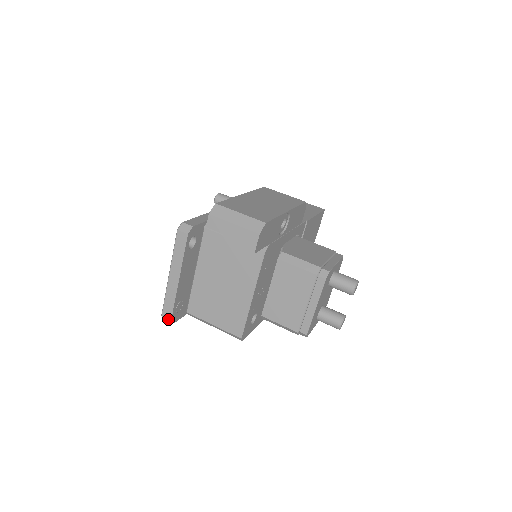
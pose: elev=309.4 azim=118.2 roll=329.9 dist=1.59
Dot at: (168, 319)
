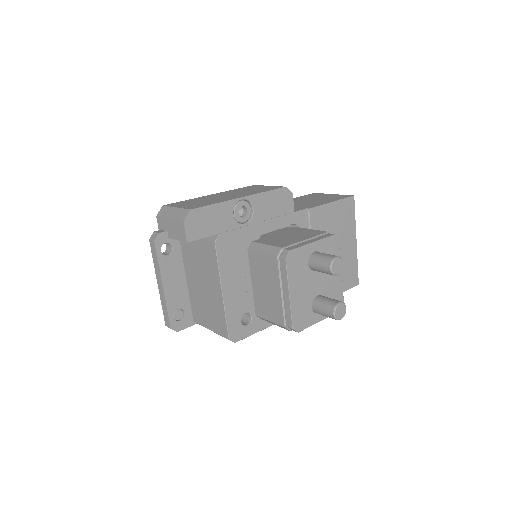
Dot at: occluded
